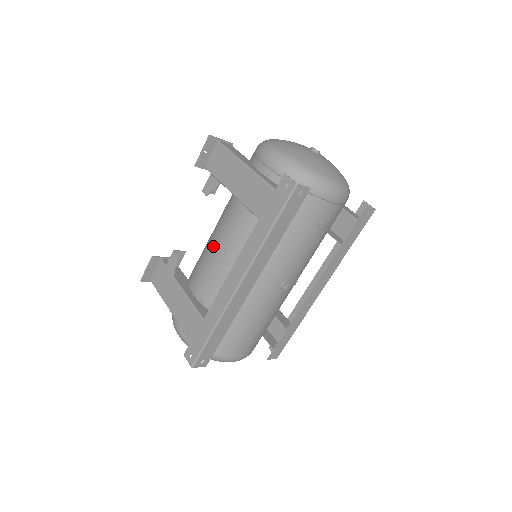
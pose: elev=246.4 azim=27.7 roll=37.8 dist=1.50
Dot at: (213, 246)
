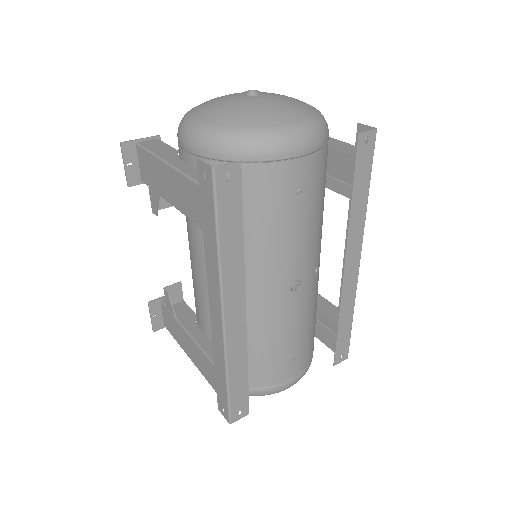
Dot at: (193, 271)
